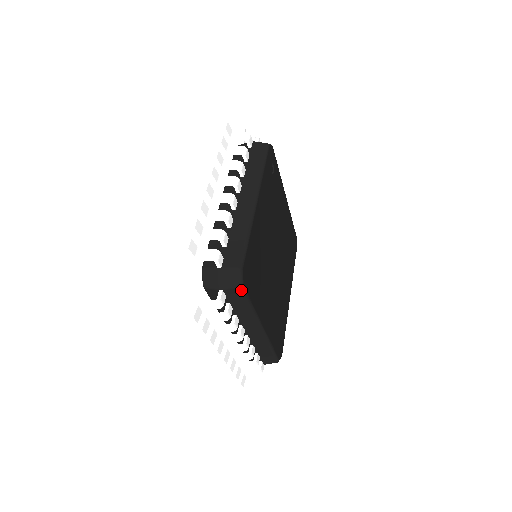
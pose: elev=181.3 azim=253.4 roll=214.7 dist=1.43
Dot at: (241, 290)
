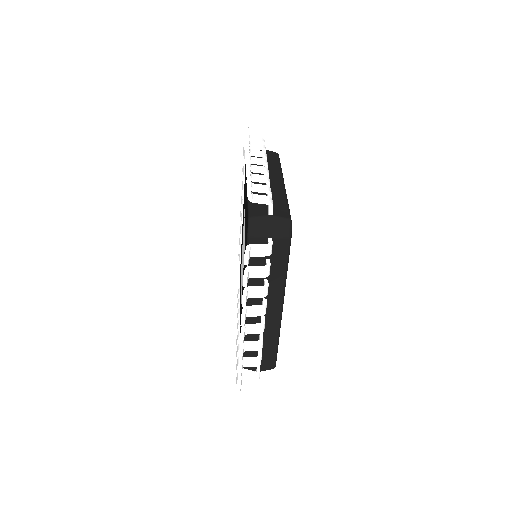
Dot at: (288, 241)
